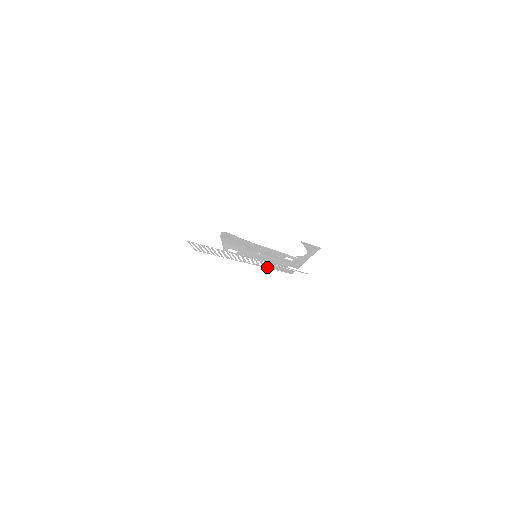
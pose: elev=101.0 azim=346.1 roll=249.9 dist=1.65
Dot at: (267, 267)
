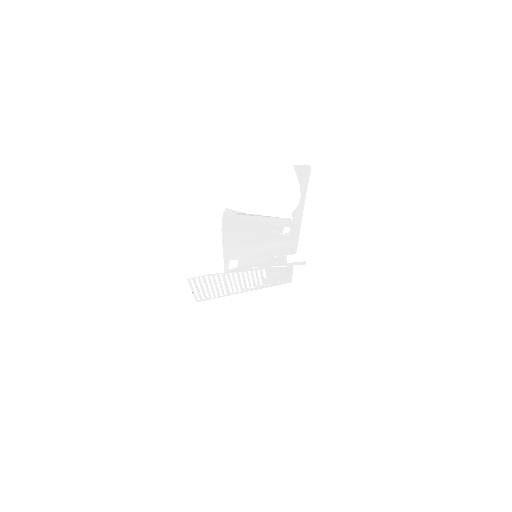
Dot at: (267, 284)
